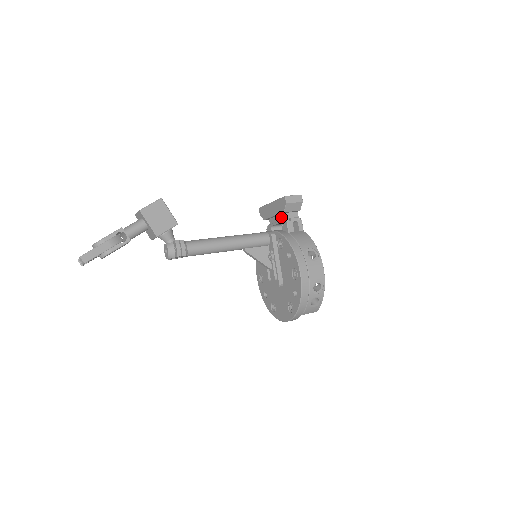
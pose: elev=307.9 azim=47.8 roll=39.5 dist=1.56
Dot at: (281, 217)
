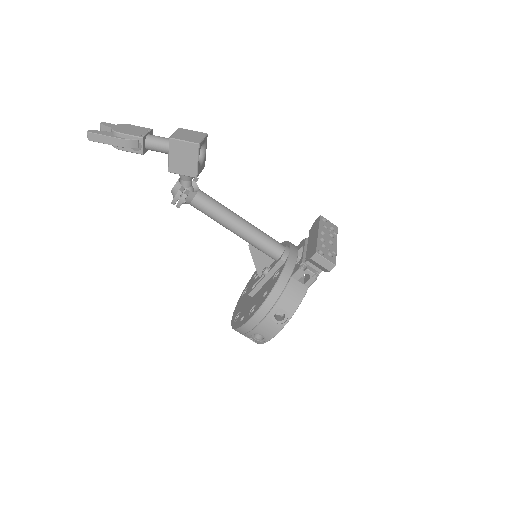
Dot at: occluded
